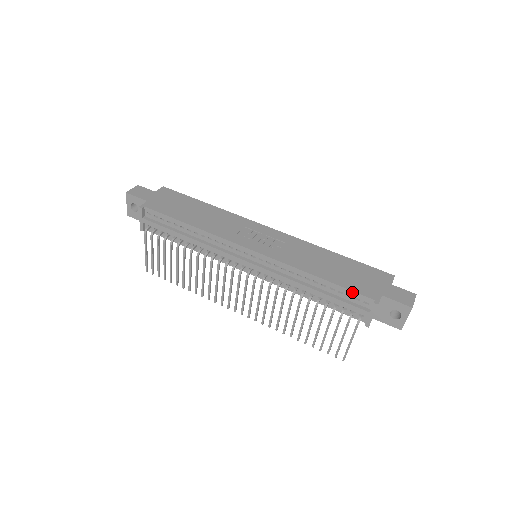
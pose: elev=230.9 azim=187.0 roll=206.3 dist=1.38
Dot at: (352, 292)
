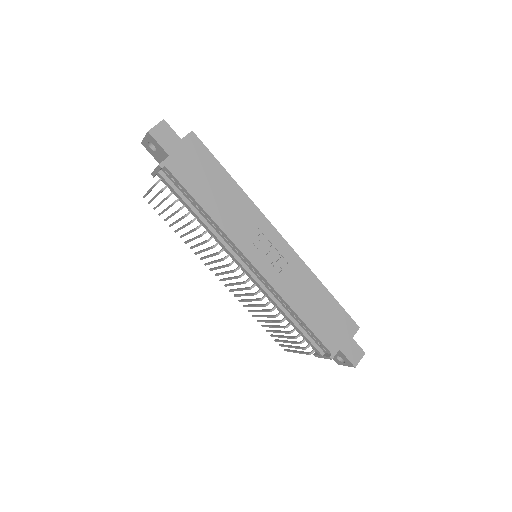
Dot at: (319, 340)
